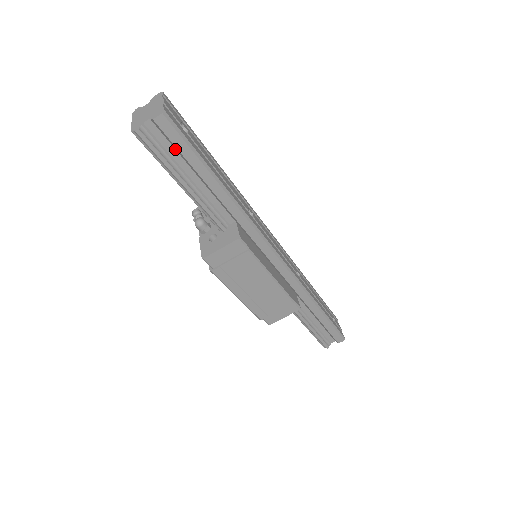
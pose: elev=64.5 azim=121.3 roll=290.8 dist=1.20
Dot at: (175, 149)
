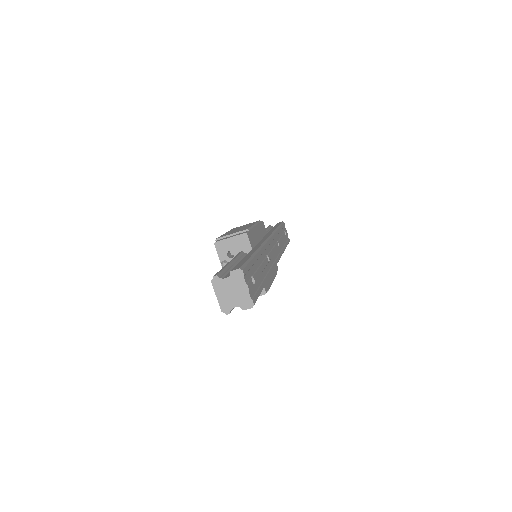
Dot at: occluded
